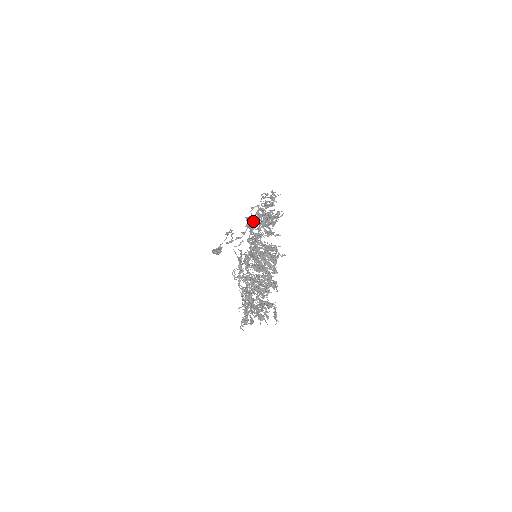
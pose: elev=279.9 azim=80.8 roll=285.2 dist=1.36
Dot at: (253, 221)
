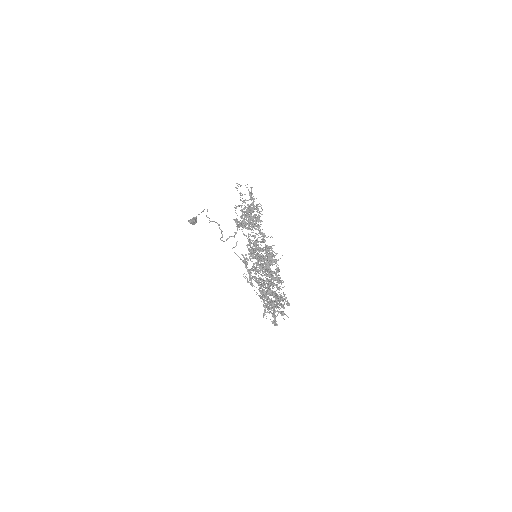
Dot at: (245, 228)
